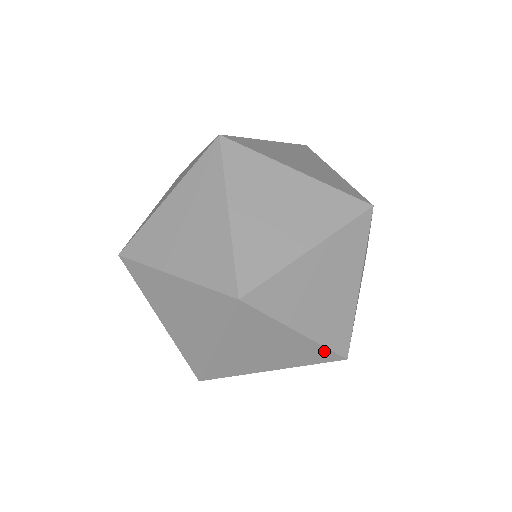
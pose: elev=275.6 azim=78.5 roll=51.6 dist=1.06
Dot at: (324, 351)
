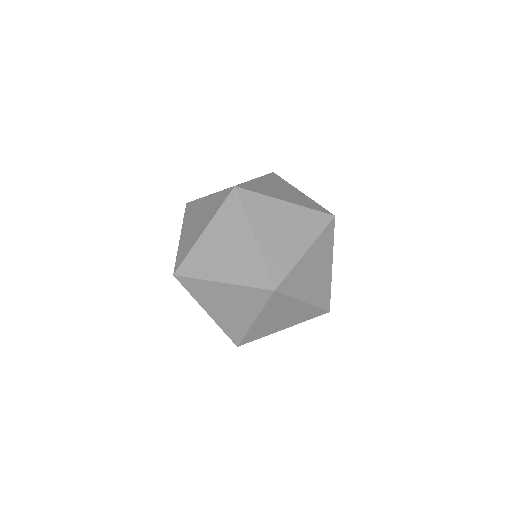
Dot at: (317, 310)
